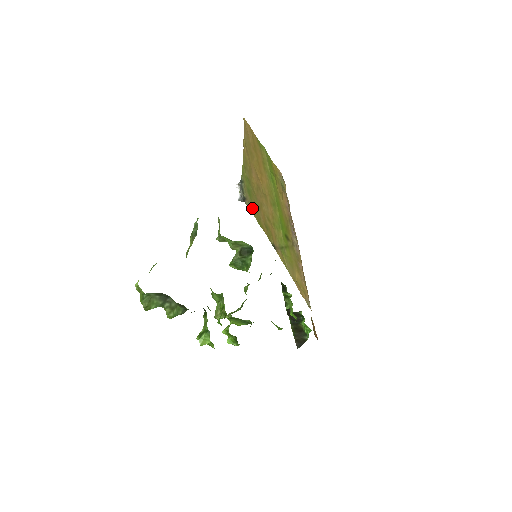
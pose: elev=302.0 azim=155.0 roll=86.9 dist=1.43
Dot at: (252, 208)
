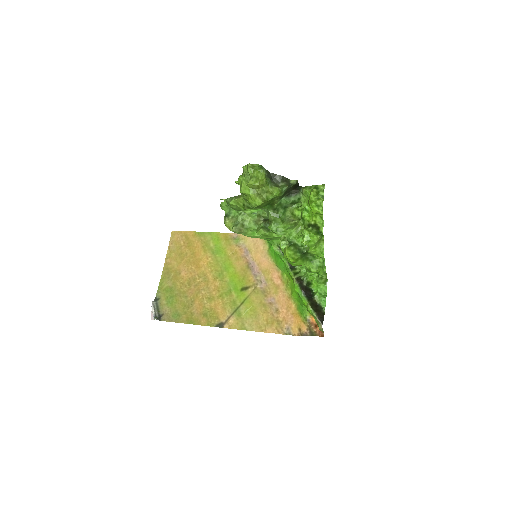
Dot at: (175, 316)
